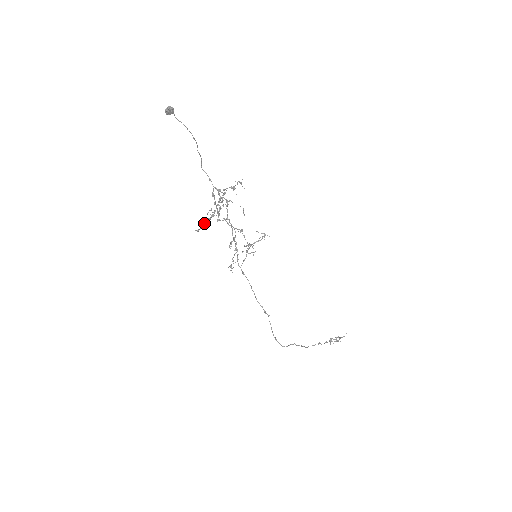
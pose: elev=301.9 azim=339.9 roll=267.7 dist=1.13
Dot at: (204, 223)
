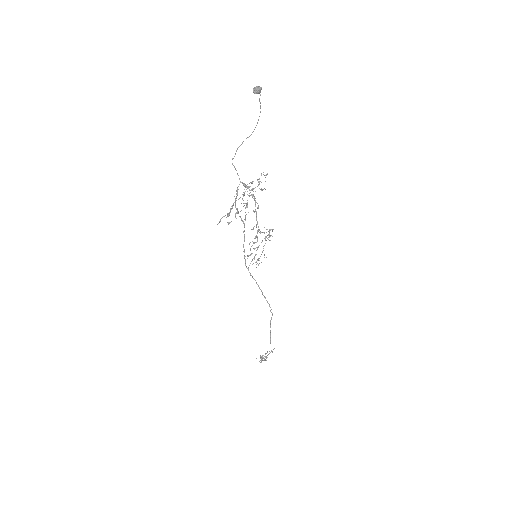
Dot at: occluded
